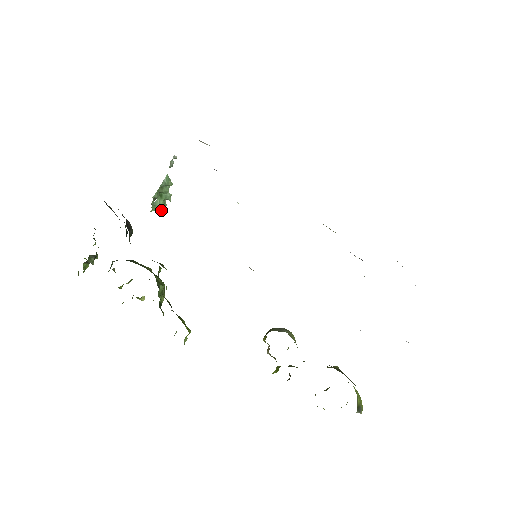
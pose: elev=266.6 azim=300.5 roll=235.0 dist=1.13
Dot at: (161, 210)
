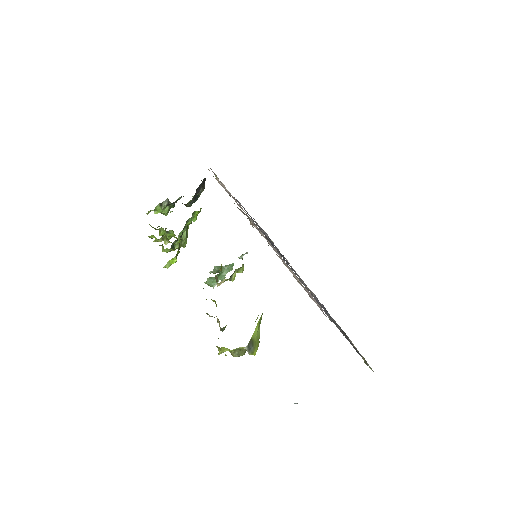
Dot at: (211, 285)
